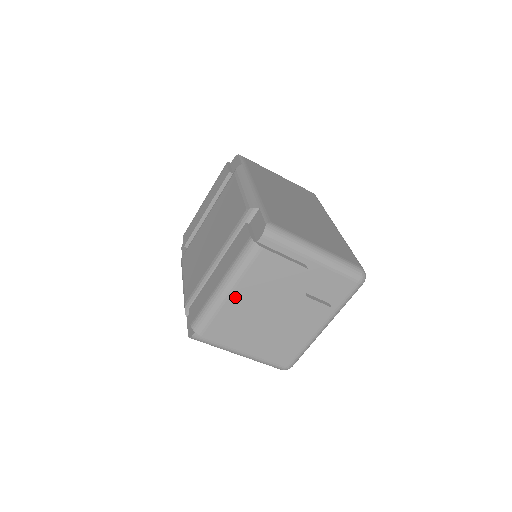
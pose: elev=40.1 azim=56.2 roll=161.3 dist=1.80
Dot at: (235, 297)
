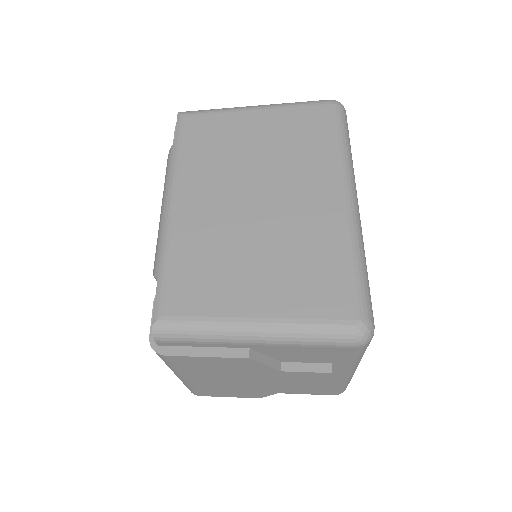
Dot at: (193, 379)
